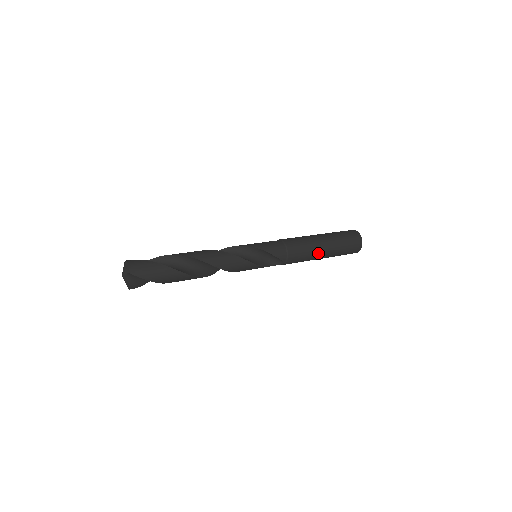
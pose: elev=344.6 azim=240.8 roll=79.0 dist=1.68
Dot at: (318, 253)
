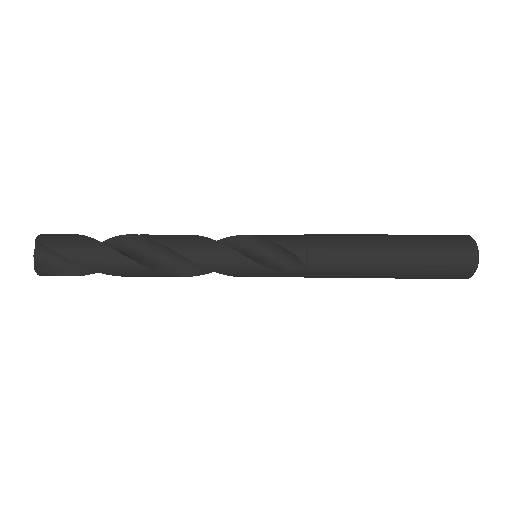
Dot at: (374, 253)
